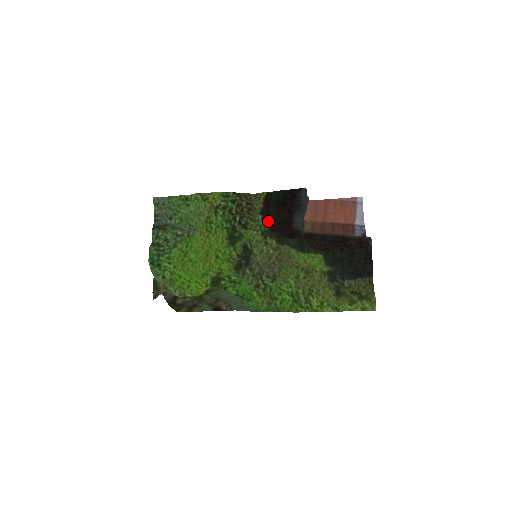
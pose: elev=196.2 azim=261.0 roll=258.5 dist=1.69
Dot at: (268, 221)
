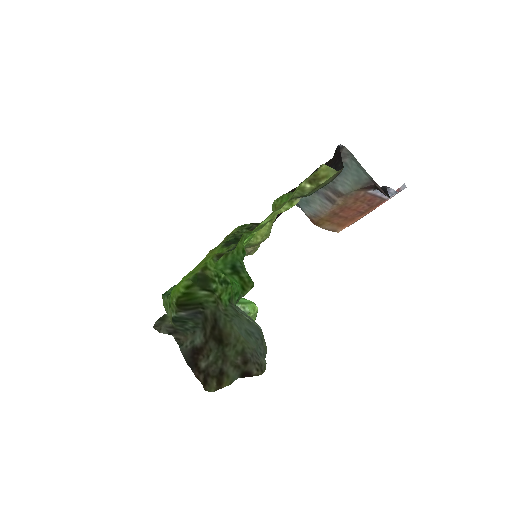
Dot at: occluded
